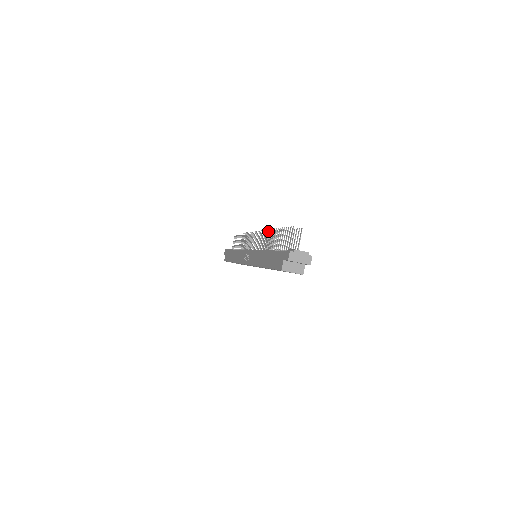
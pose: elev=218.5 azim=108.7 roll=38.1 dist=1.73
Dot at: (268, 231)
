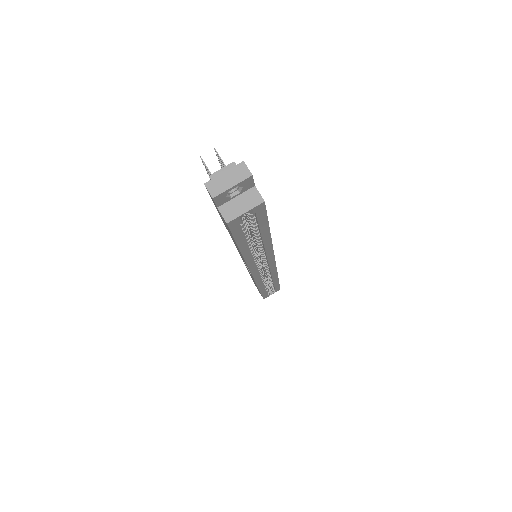
Dot at: occluded
